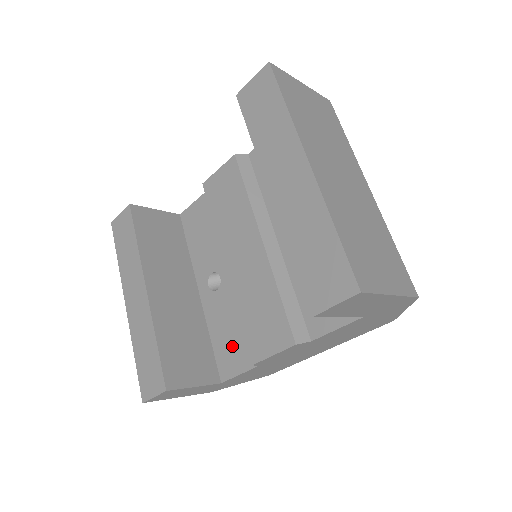
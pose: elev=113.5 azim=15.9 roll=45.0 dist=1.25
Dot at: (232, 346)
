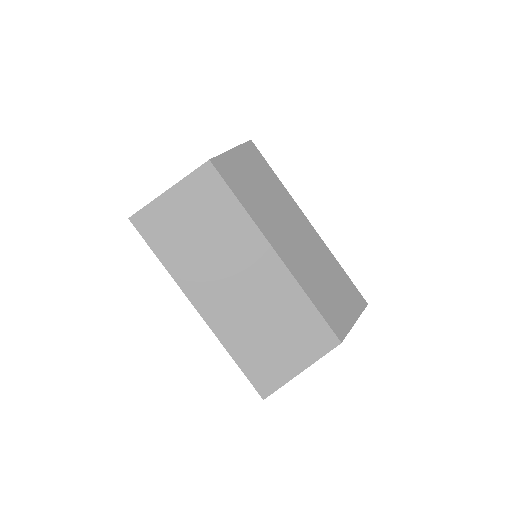
Dot at: occluded
